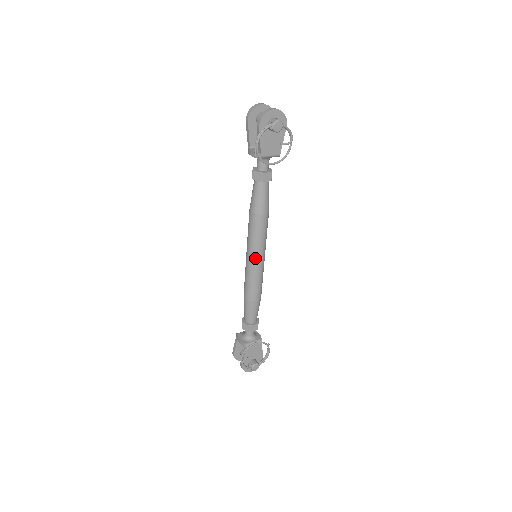
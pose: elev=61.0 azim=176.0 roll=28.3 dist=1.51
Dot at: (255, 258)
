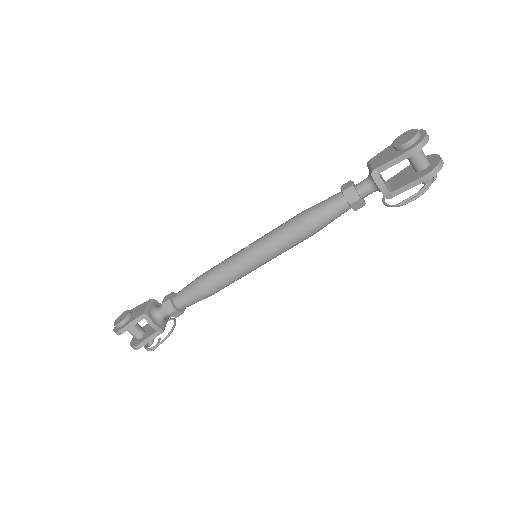
Dot at: (263, 264)
